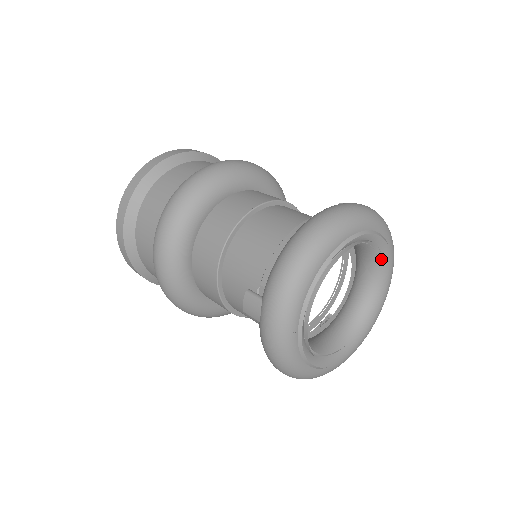
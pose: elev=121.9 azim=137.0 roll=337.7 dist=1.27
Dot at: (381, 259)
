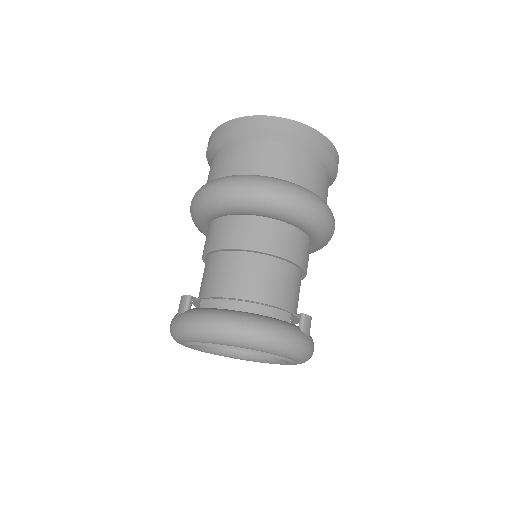
Dot at: occluded
